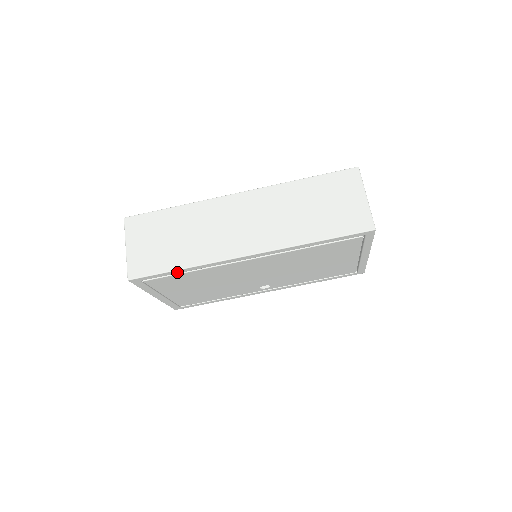
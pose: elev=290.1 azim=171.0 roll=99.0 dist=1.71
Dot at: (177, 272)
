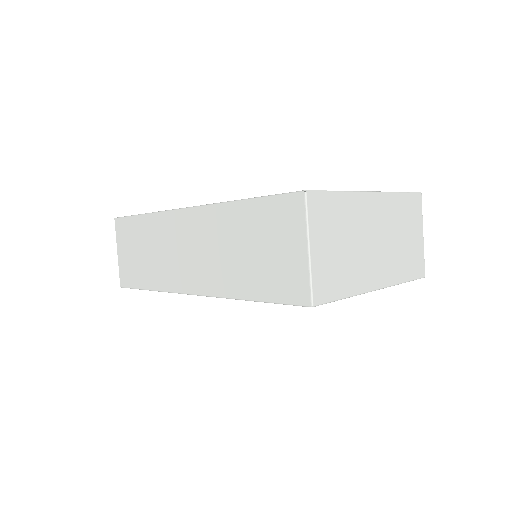
Dot at: occluded
